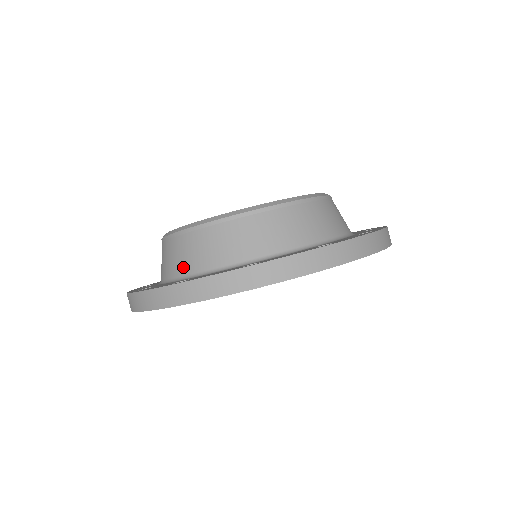
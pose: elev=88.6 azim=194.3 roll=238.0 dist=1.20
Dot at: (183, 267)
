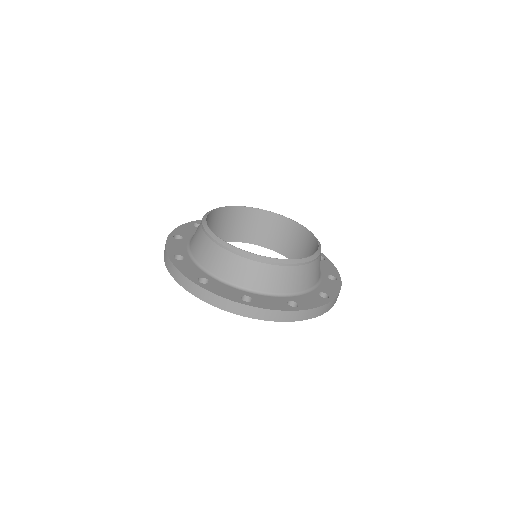
Dot at: (208, 264)
